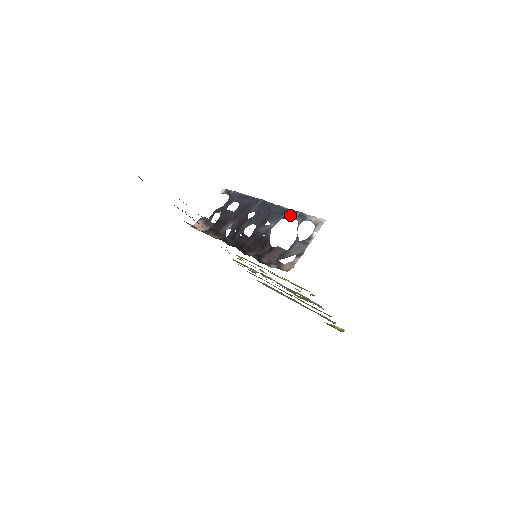
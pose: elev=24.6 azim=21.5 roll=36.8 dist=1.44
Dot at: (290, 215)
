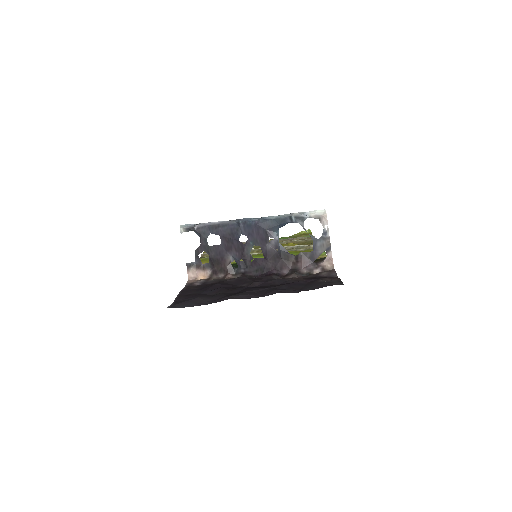
Dot at: (286, 222)
